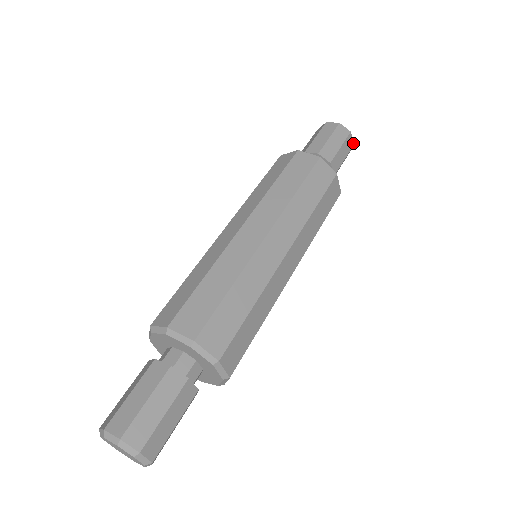
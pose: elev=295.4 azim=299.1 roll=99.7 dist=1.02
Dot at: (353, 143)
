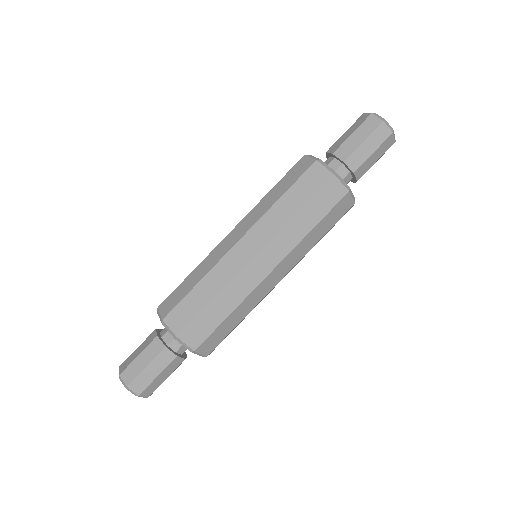
Dot at: (380, 121)
